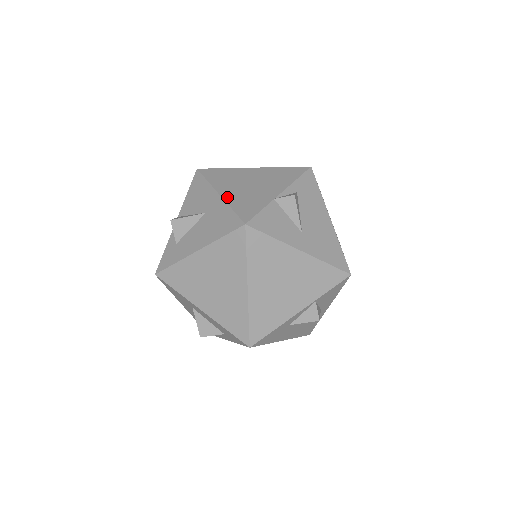
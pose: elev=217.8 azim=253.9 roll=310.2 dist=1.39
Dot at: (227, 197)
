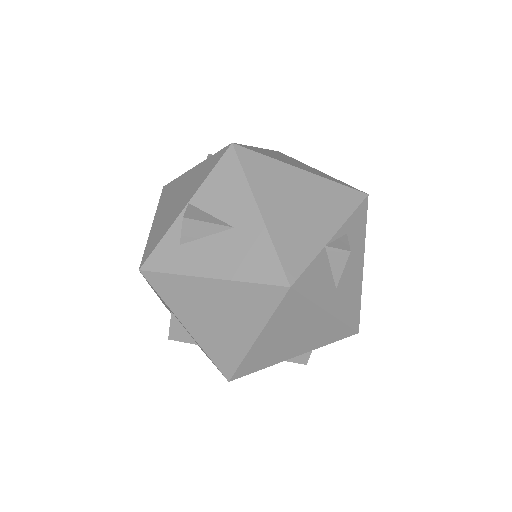
Dot at: (270, 222)
